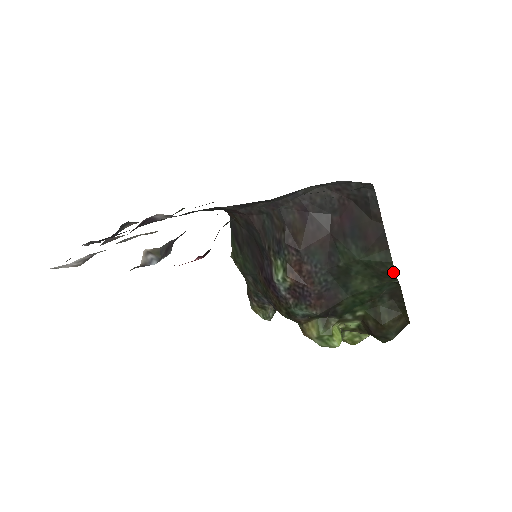
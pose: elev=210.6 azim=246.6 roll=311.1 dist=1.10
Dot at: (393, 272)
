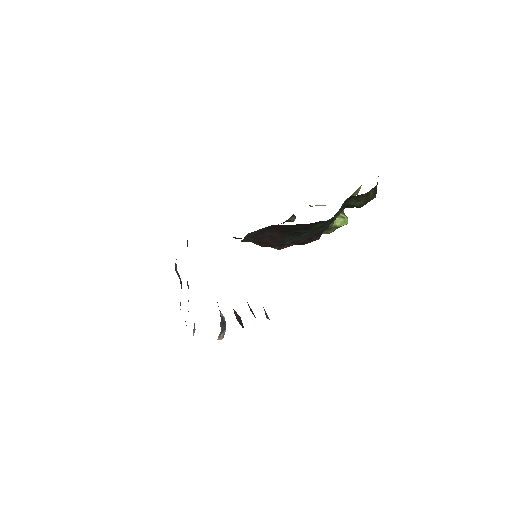
Dot at: occluded
